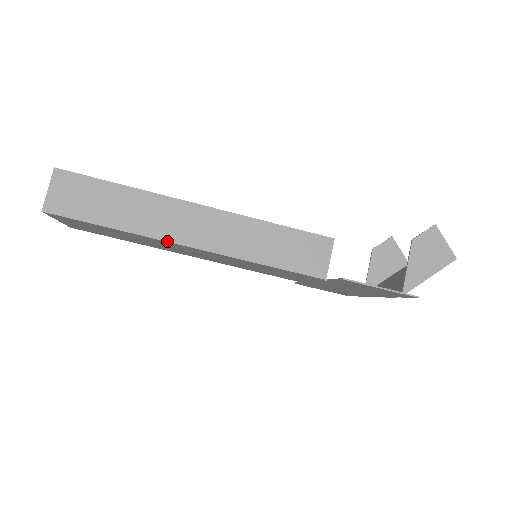
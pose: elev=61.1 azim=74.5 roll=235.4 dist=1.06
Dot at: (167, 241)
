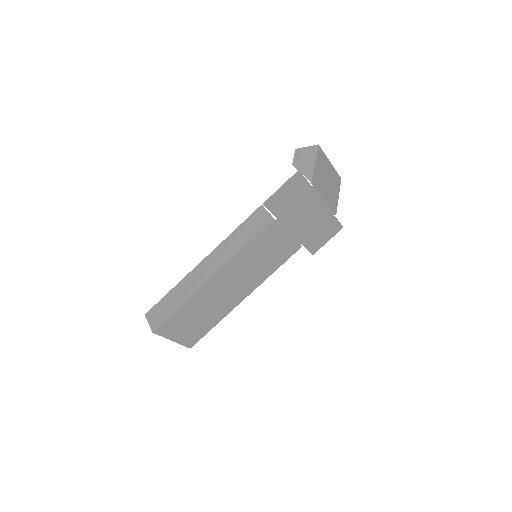
Dot at: (202, 286)
